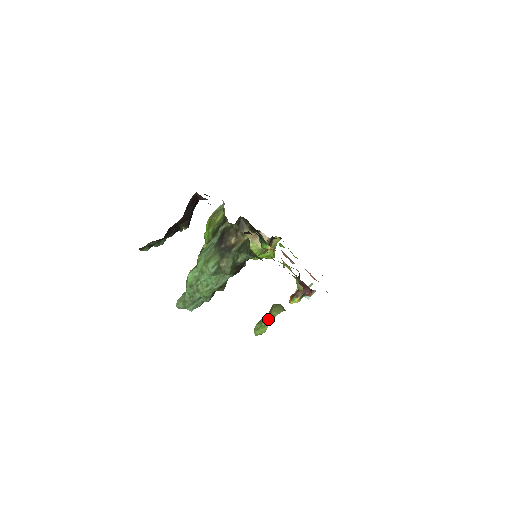
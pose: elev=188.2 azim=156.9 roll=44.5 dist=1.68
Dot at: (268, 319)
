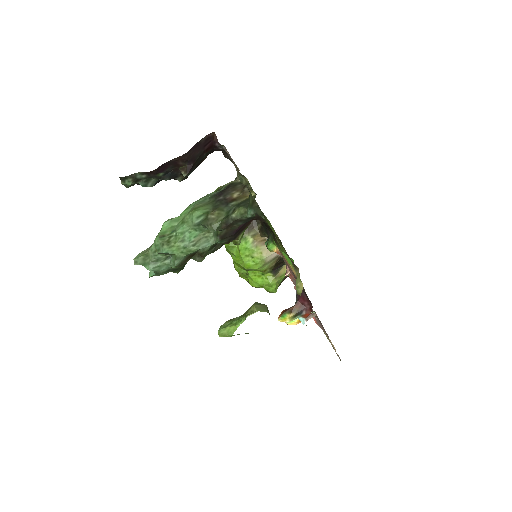
Dot at: (243, 315)
